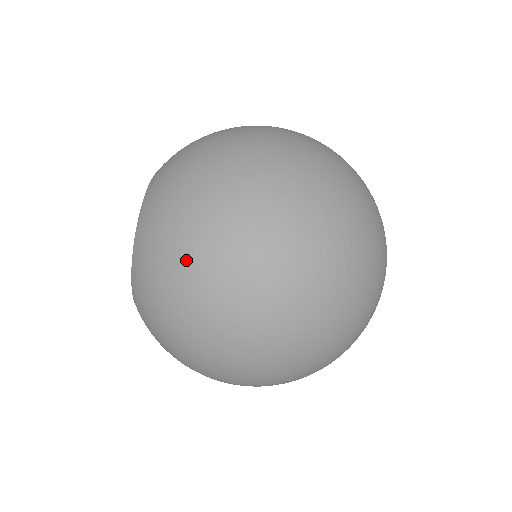
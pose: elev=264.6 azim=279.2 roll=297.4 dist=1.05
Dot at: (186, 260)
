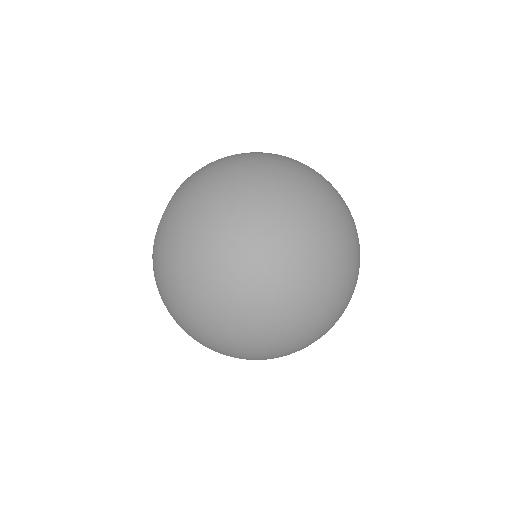
Dot at: (202, 202)
